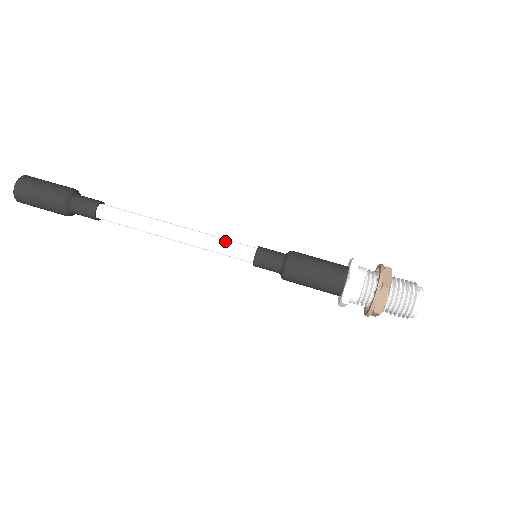
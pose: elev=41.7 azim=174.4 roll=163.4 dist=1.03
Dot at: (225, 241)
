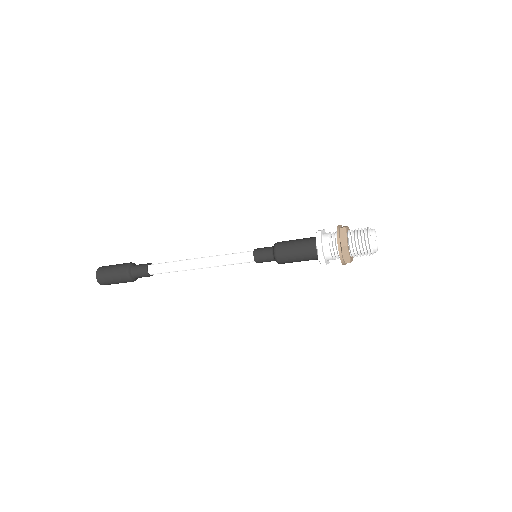
Dot at: (232, 256)
